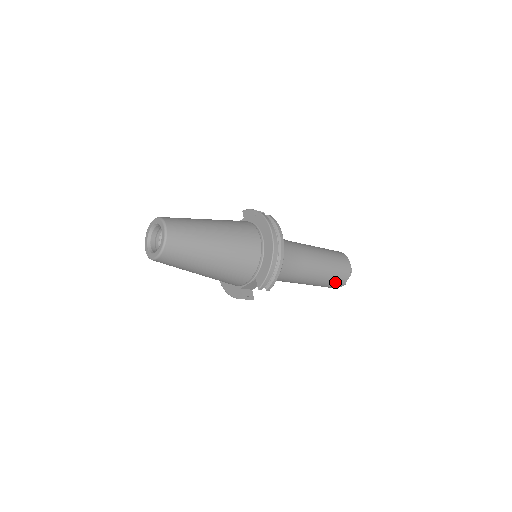
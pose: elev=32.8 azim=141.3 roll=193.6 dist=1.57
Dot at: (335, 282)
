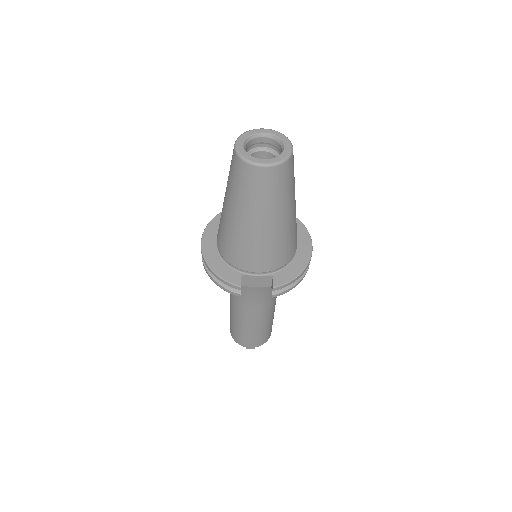
Dot at: (258, 339)
